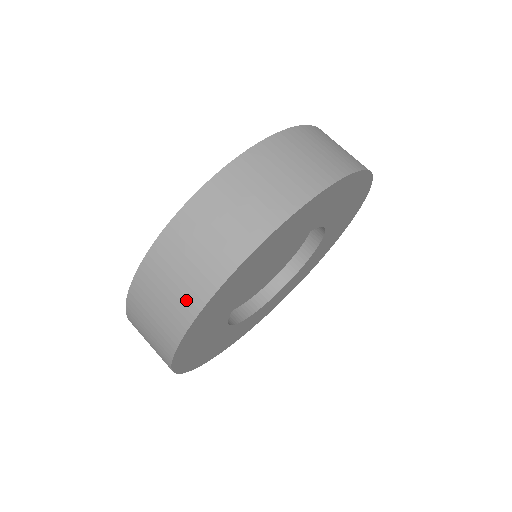
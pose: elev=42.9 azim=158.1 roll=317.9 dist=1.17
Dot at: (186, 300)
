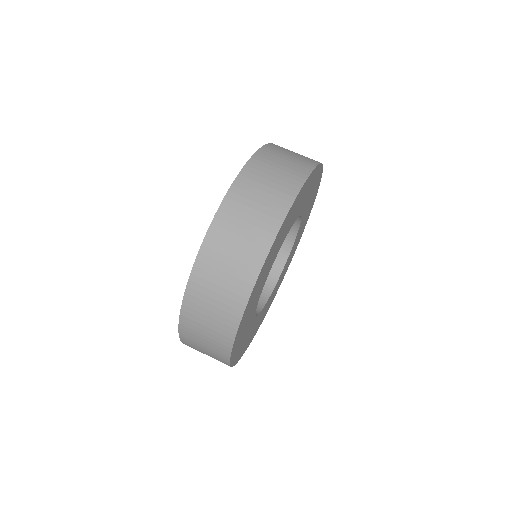
Dot at: (281, 194)
